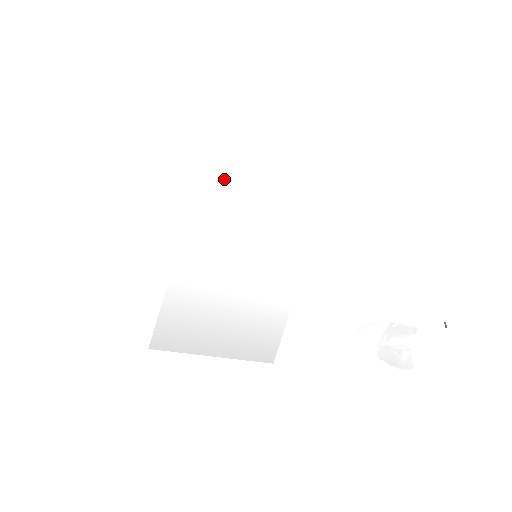
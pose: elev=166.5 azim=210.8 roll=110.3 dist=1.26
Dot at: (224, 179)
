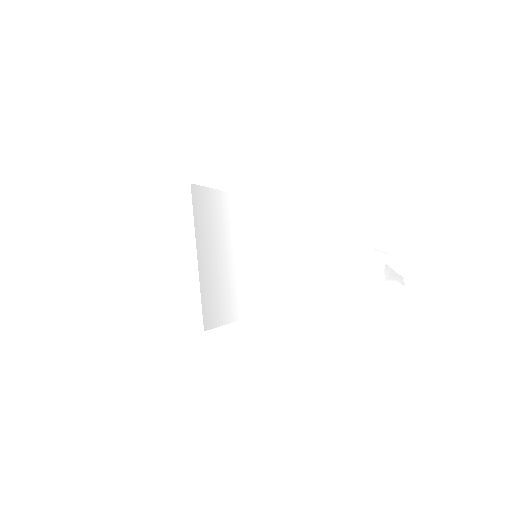
Dot at: (264, 217)
